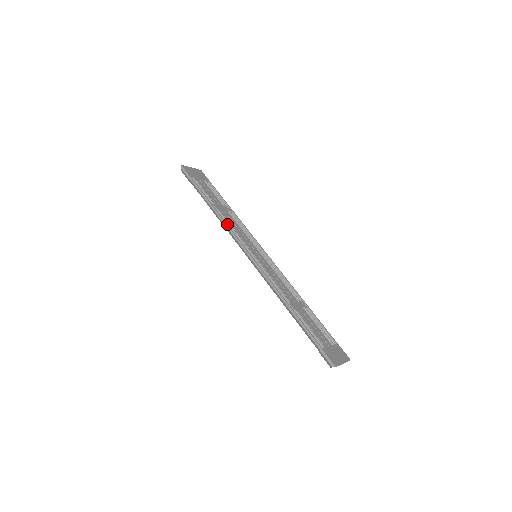
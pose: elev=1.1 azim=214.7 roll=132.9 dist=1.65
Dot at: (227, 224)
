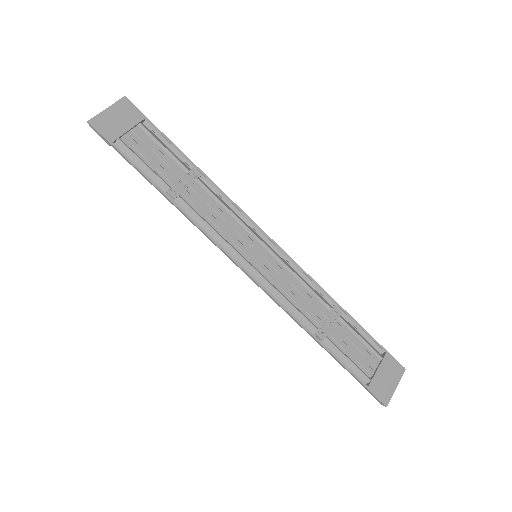
Dot at: (199, 226)
